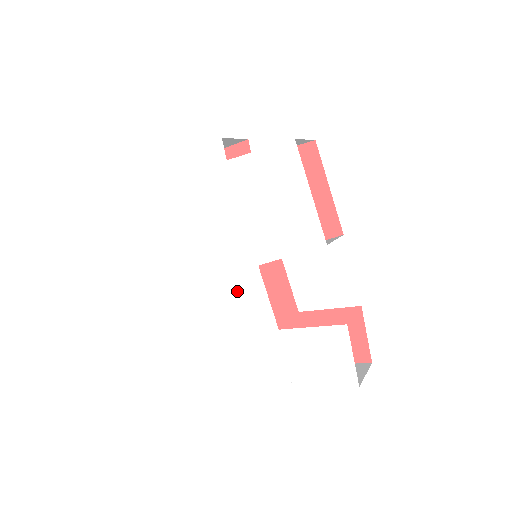
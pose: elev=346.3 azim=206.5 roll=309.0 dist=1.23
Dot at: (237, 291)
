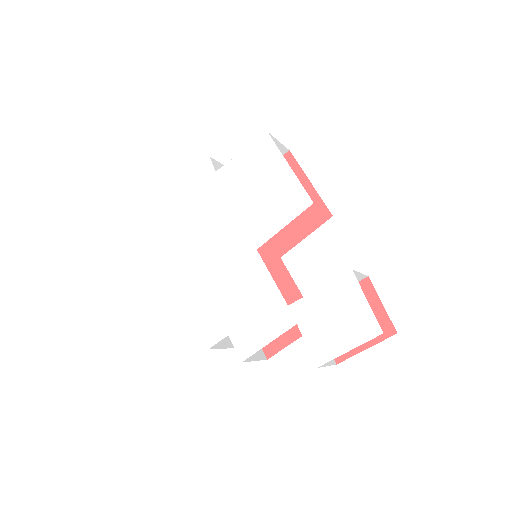
Dot at: (241, 284)
